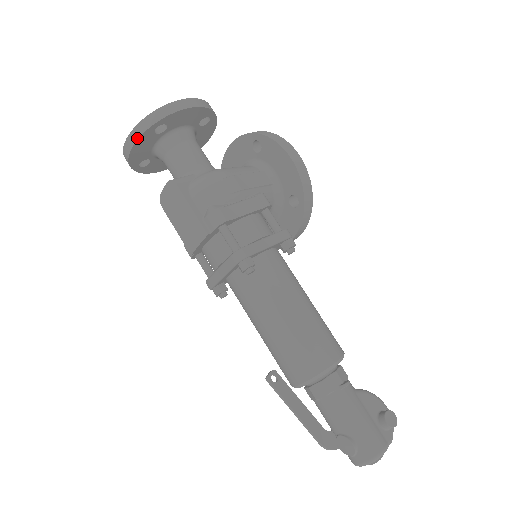
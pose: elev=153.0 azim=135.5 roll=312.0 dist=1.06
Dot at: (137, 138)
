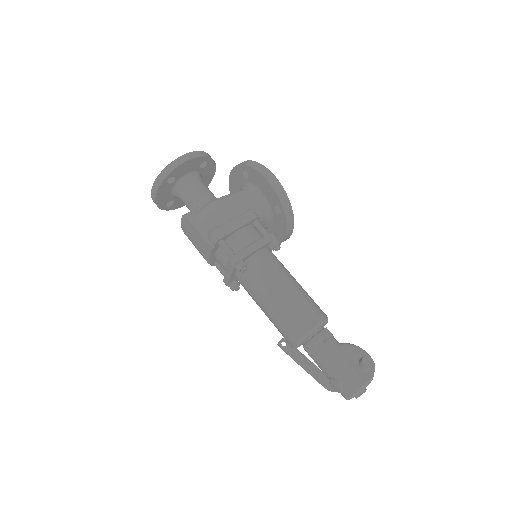
Dot at: (156, 191)
